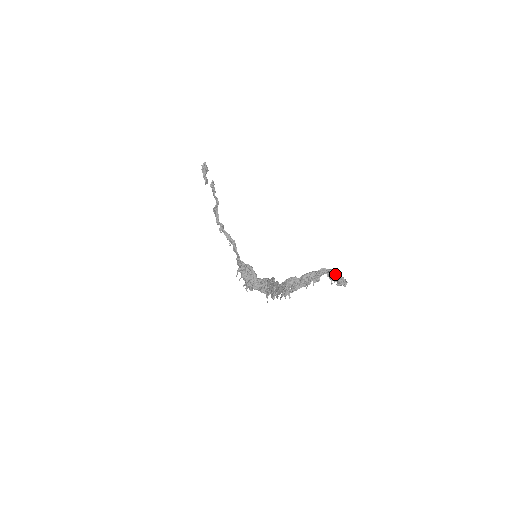
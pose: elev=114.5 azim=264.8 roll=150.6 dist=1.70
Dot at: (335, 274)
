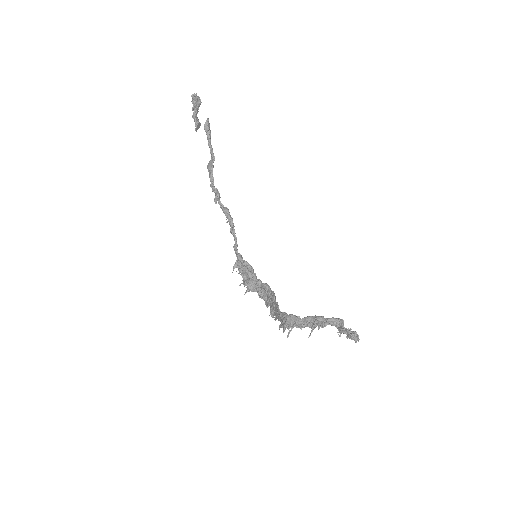
Dot at: (345, 330)
